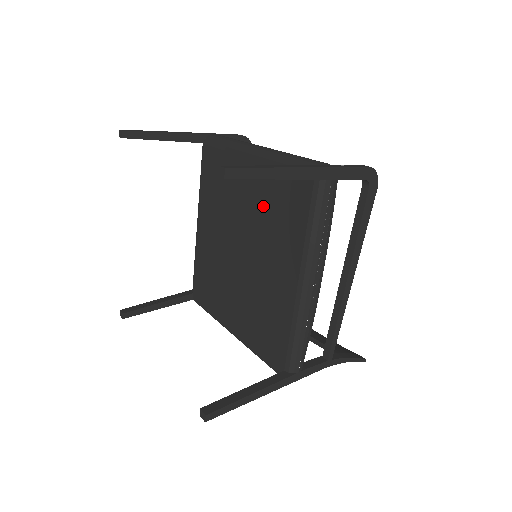
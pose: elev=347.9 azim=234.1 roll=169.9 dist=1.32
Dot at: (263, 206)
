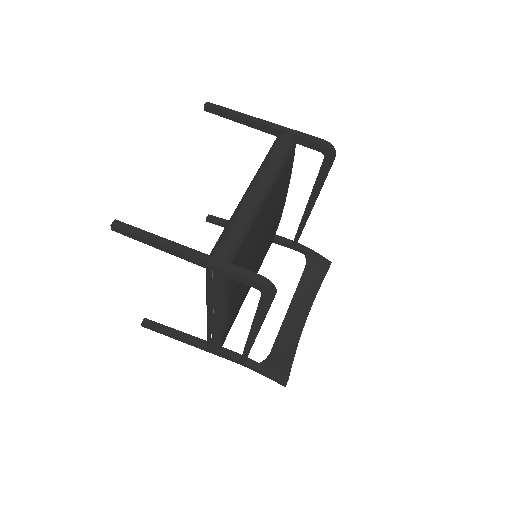
Dot at: occluded
